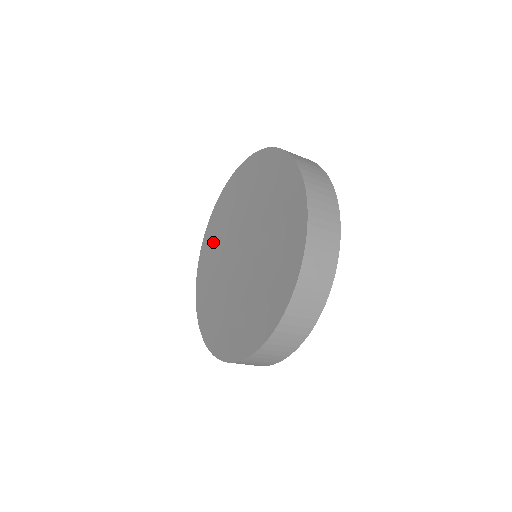
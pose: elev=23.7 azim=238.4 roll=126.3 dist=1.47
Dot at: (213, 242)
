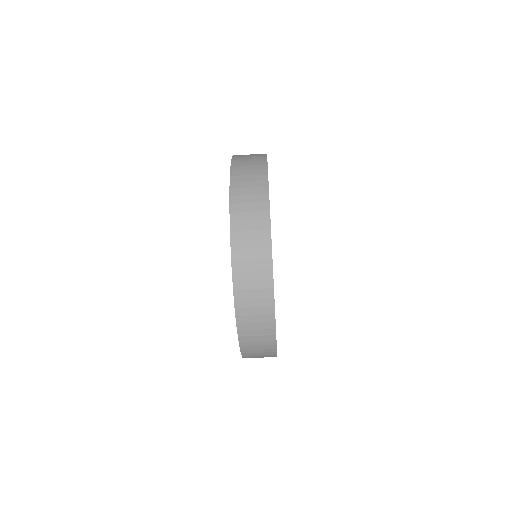
Dot at: occluded
